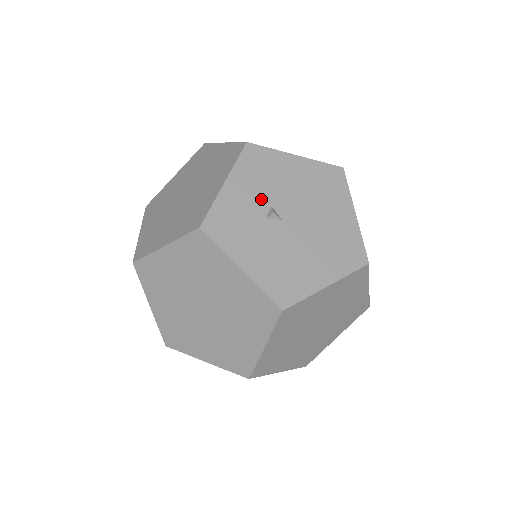
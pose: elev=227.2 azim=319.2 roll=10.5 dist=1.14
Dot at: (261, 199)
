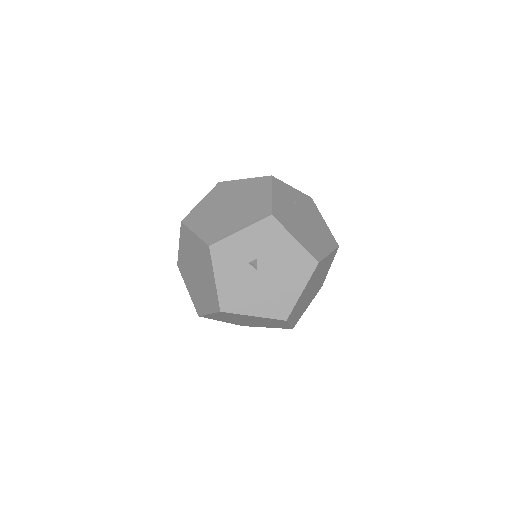
Dot at: (254, 251)
